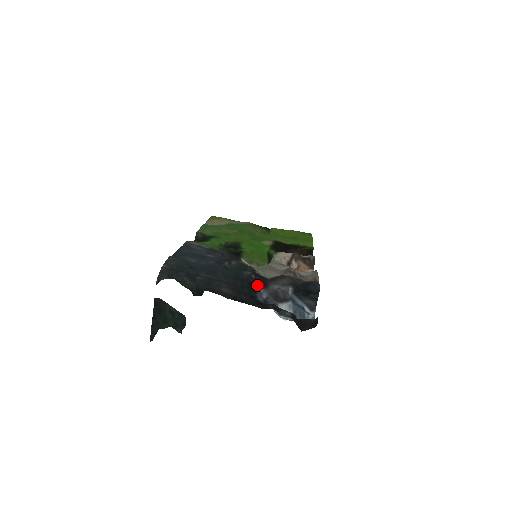
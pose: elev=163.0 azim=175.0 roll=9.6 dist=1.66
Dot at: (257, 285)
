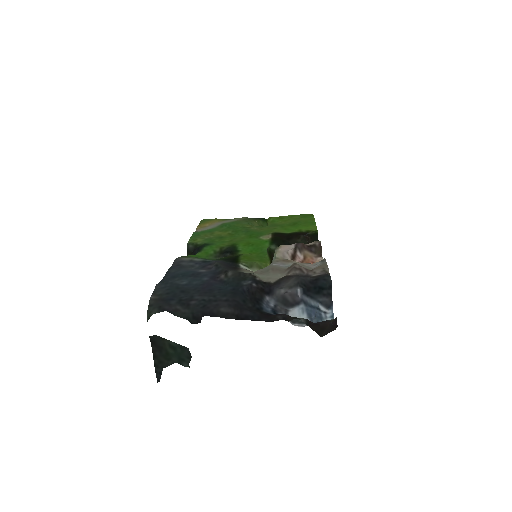
Dot at: (261, 294)
